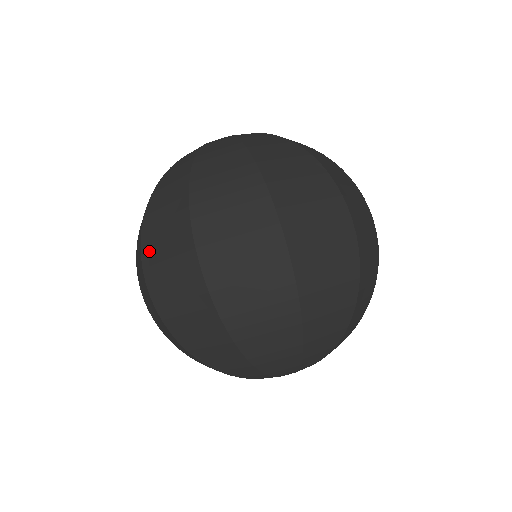
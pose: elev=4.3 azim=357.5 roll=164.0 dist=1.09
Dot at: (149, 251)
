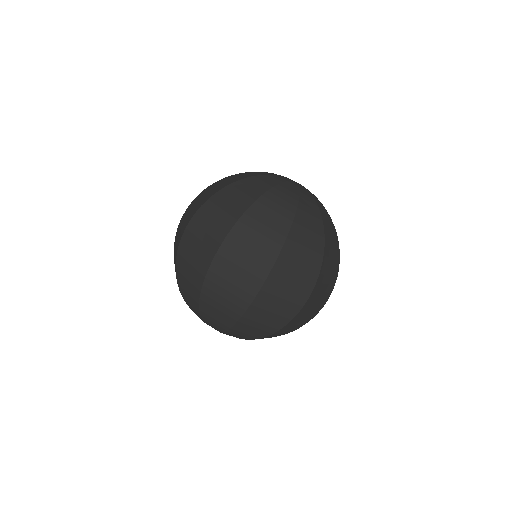
Dot at: (201, 216)
